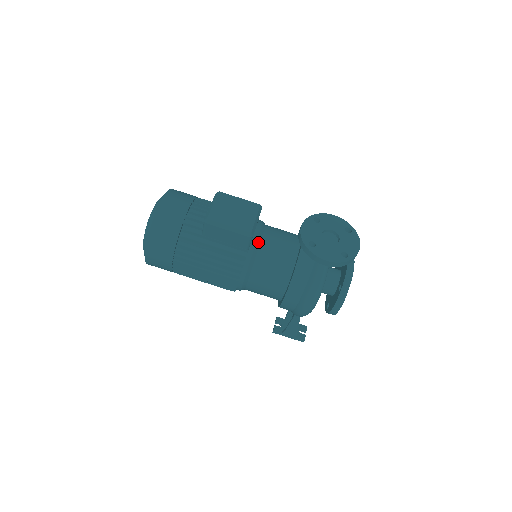
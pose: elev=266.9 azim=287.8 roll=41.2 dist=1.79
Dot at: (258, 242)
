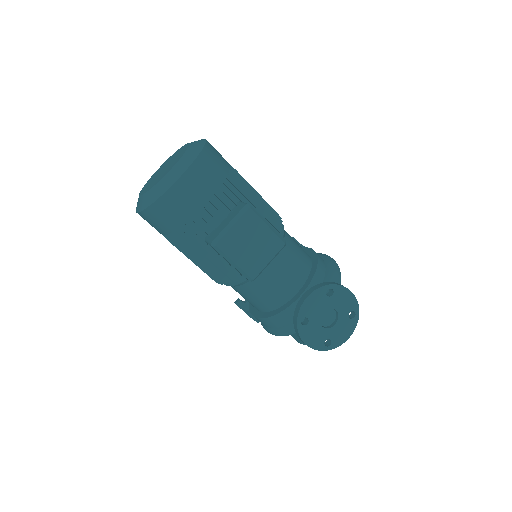
Dot at: occluded
